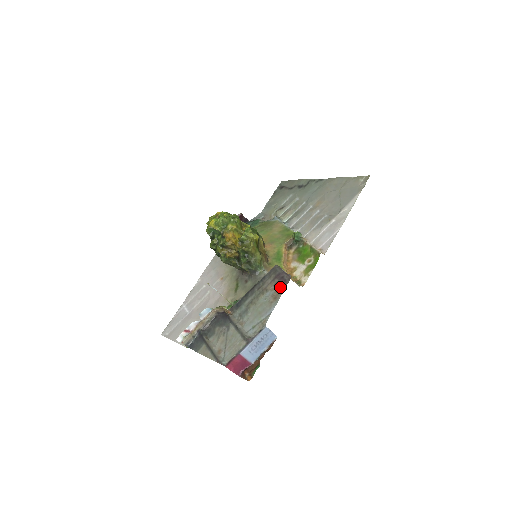
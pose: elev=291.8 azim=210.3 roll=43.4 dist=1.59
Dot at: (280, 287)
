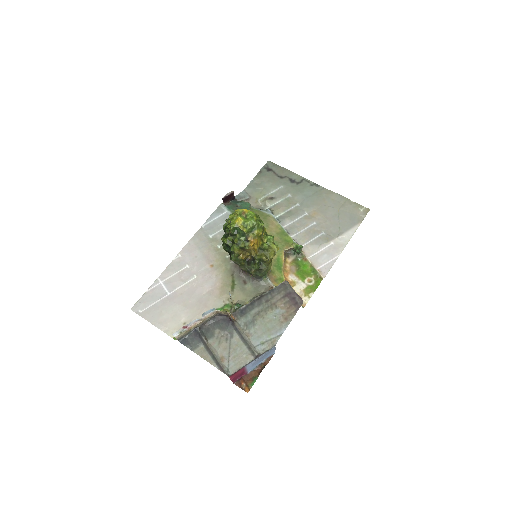
Dot at: (292, 309)
